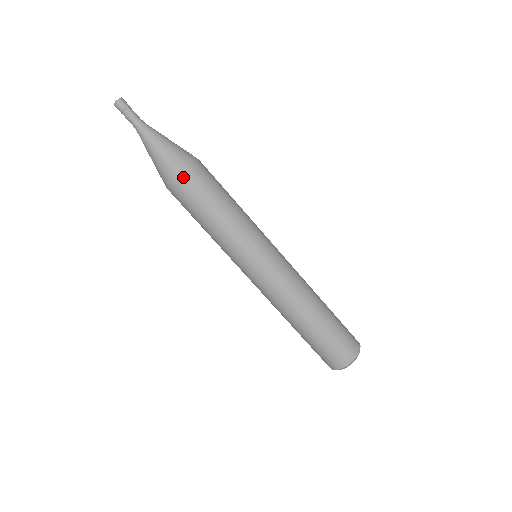
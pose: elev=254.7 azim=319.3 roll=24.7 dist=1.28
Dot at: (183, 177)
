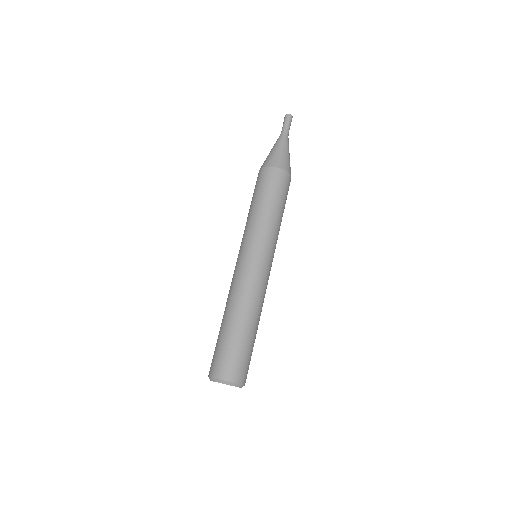
Dot at: (278, 170)
